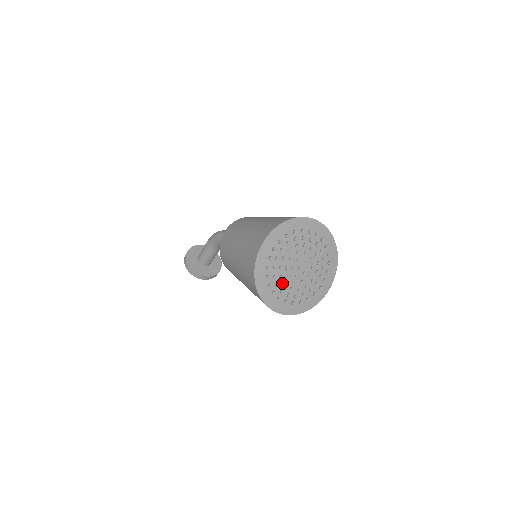
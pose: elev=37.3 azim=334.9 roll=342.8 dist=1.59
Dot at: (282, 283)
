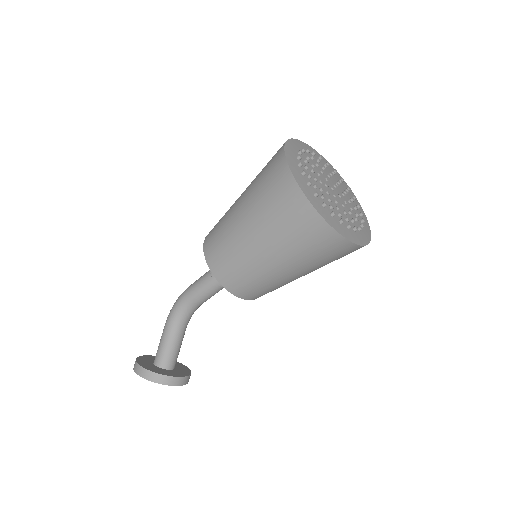
Dot at: (326, 198)
